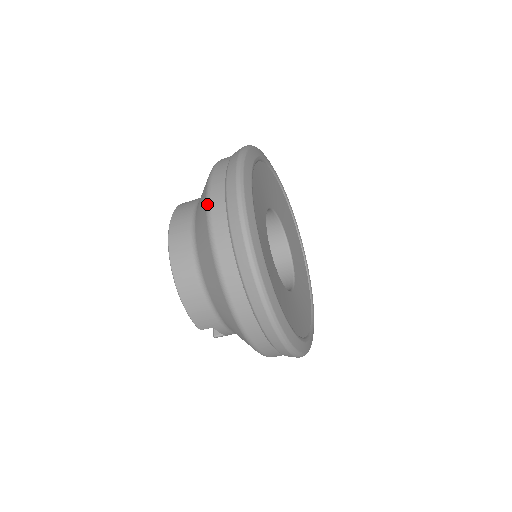
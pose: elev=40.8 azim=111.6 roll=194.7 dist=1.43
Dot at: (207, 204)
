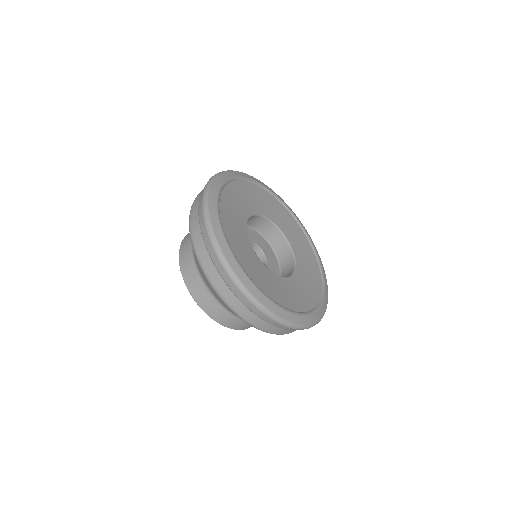
Dot at: (208, 280)
